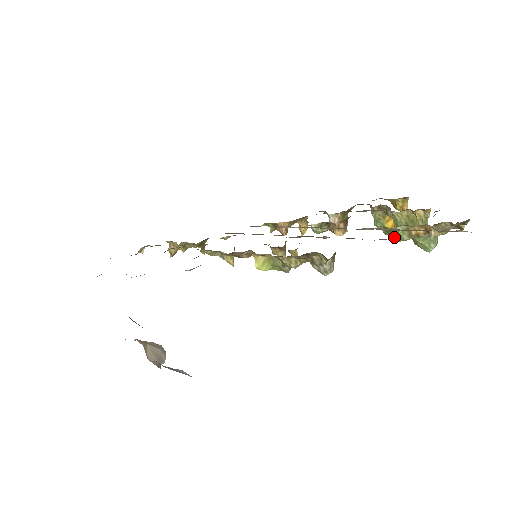
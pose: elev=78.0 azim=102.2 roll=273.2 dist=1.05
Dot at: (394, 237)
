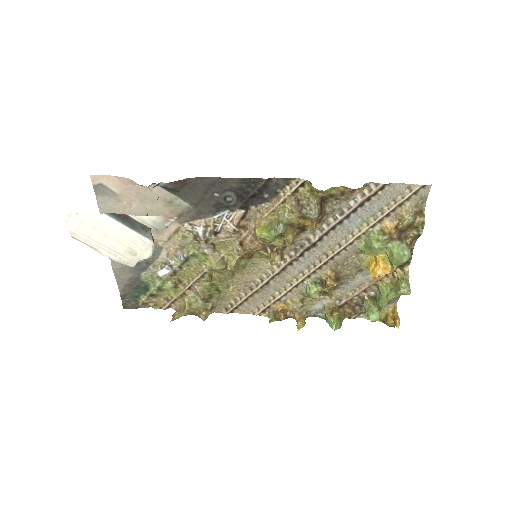
Dot at: (372, 242)
